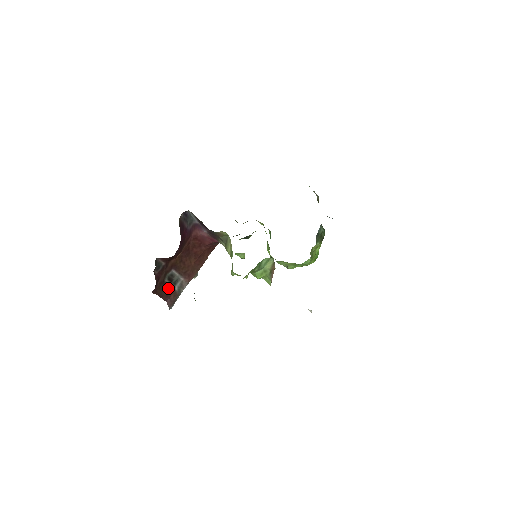
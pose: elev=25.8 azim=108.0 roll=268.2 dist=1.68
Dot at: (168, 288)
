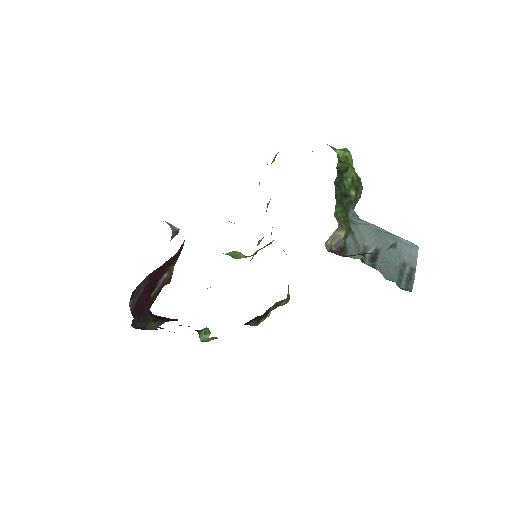
Dot at: (158, 292)
